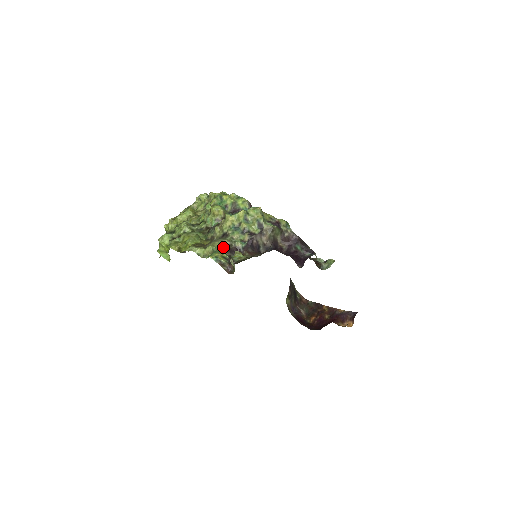
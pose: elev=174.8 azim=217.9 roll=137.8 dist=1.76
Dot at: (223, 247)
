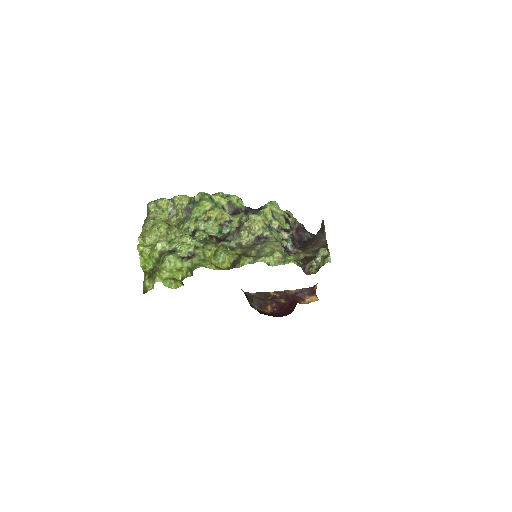
Dot at: (282, 250)
